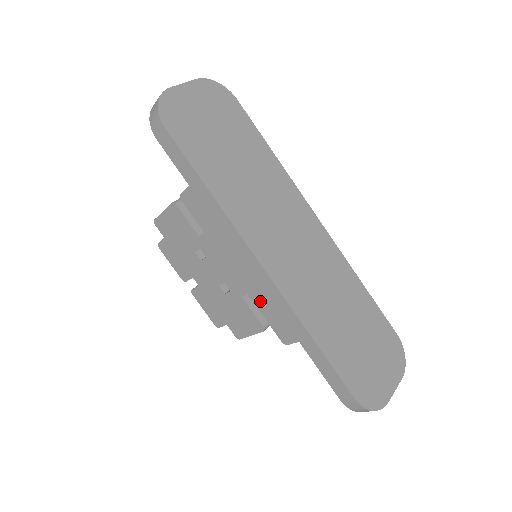
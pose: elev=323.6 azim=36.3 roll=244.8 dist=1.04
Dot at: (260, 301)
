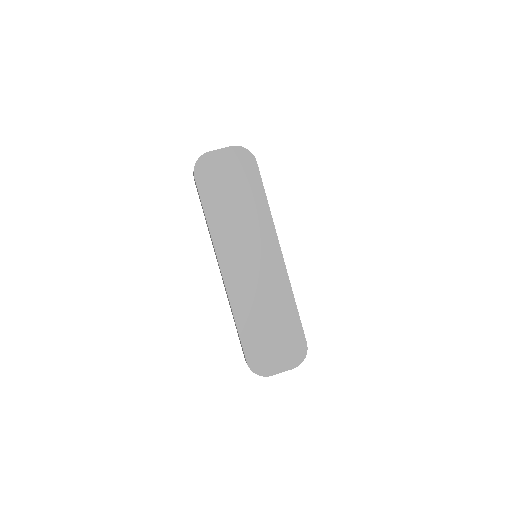
Dot at: occluded
